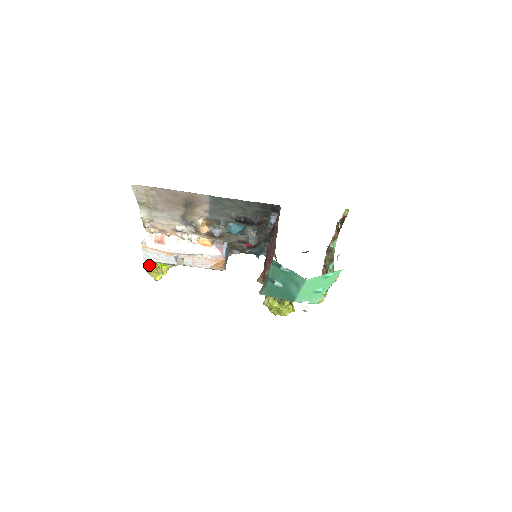
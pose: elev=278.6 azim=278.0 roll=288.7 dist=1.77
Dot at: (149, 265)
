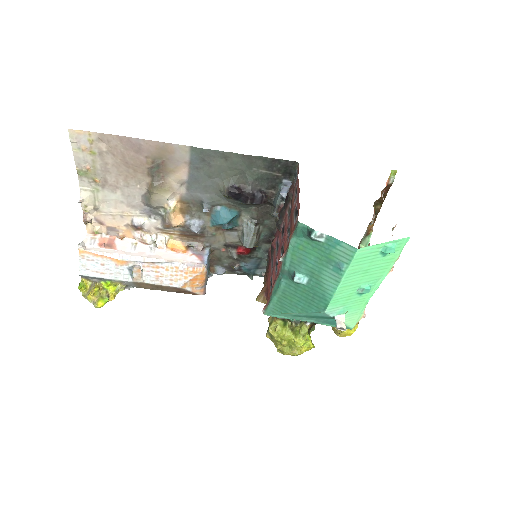
Dot at: (88, 287)
